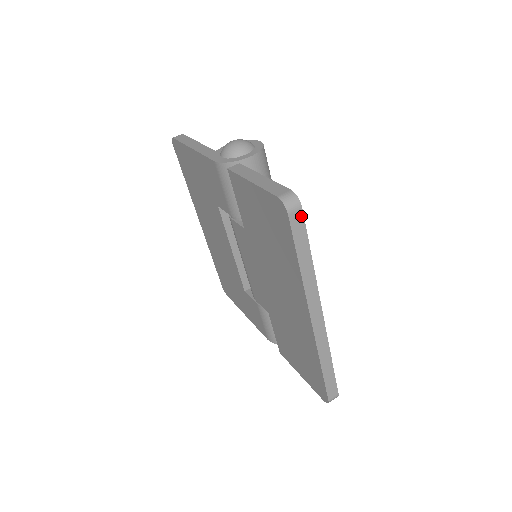
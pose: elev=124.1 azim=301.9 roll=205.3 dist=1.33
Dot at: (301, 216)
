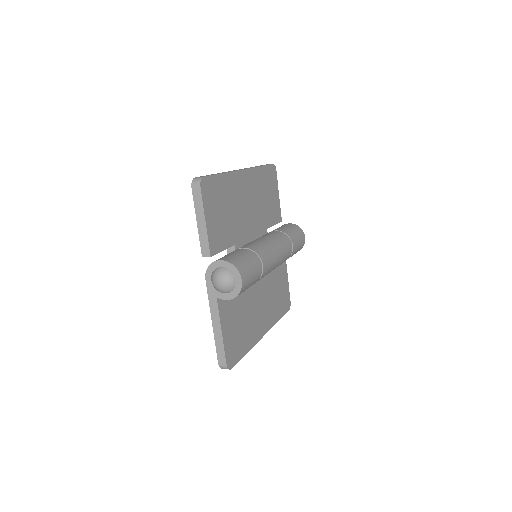
Dot at: (270, 164)
